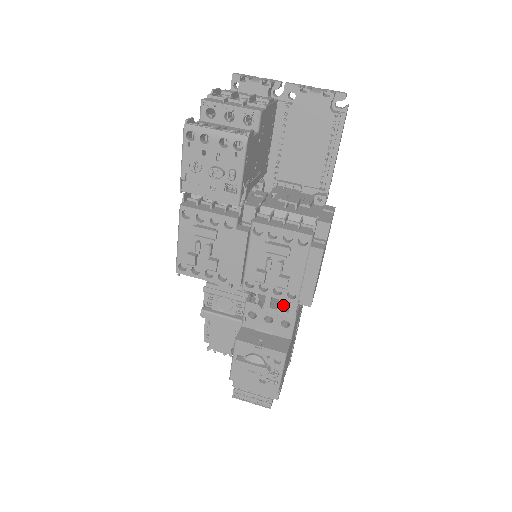
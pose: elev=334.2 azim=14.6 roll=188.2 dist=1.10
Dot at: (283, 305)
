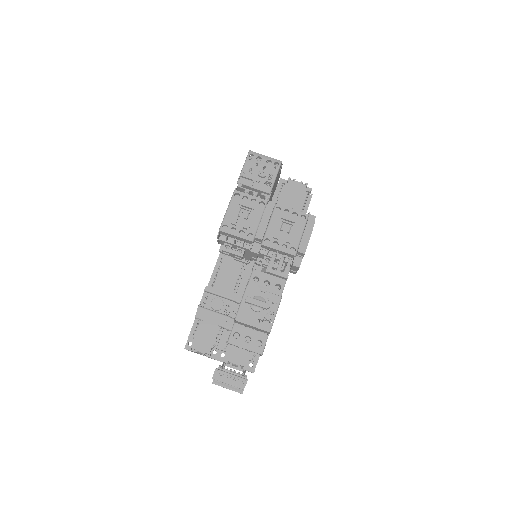
Dot at: (281, 267)
